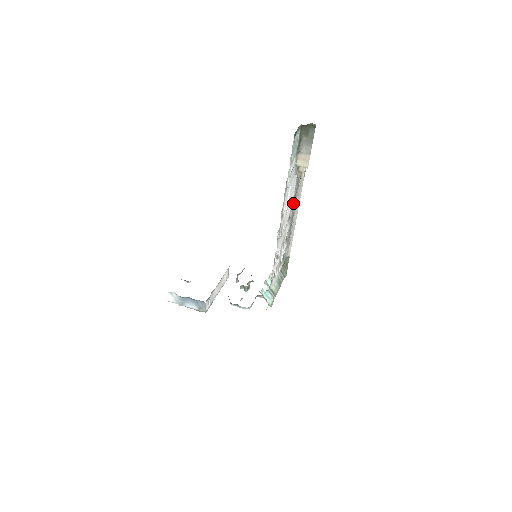
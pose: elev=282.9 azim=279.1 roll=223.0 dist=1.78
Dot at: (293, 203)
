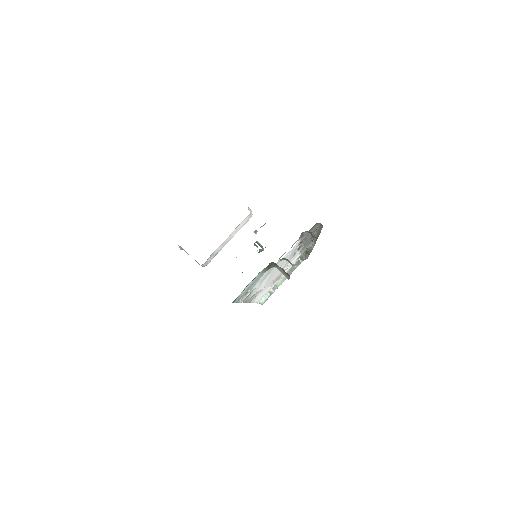
Dot at: (305, 240)
